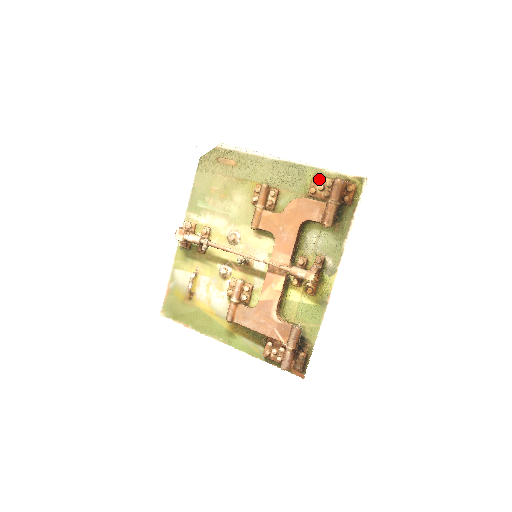
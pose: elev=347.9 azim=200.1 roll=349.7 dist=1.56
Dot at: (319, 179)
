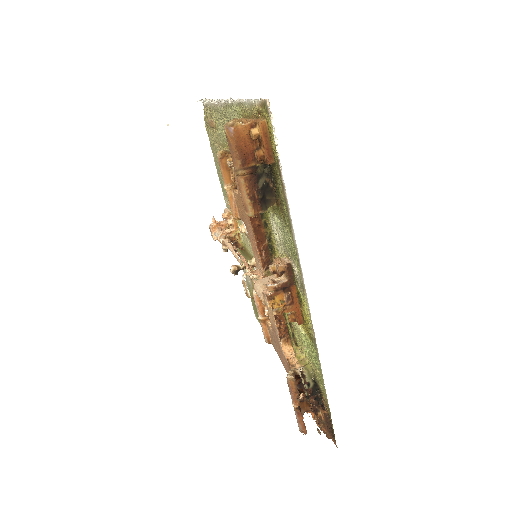
Dot at: occluded
